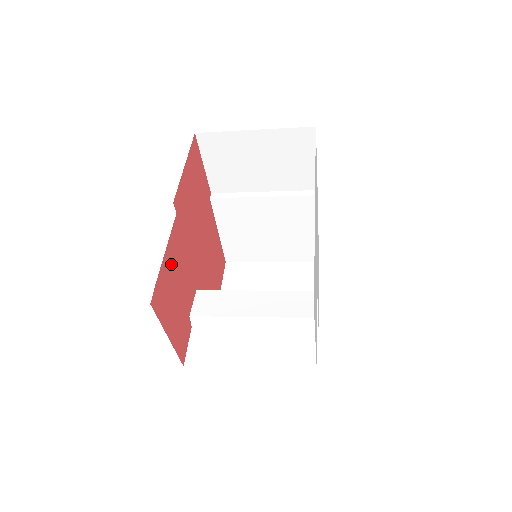
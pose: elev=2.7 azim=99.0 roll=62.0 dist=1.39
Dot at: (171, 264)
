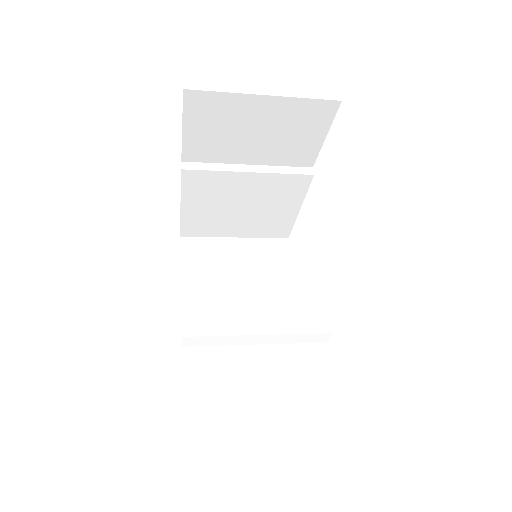
Dot at: occluded
